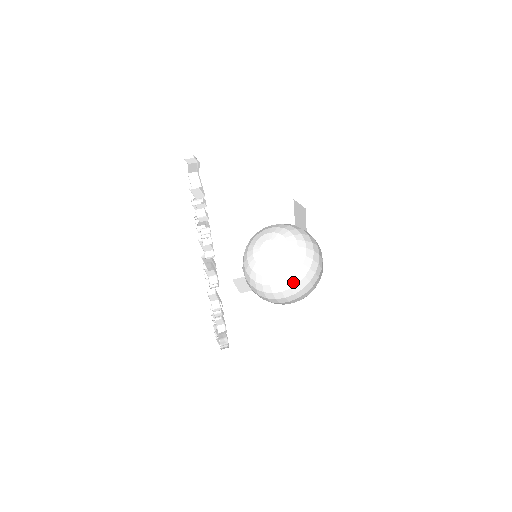
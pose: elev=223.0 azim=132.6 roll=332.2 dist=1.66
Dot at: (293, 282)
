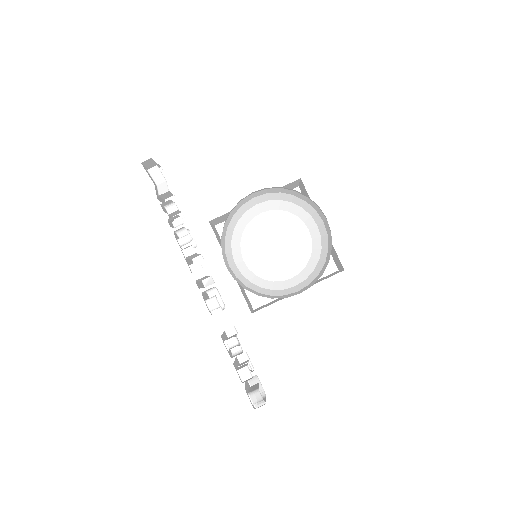
Dot at: (313, 276)
